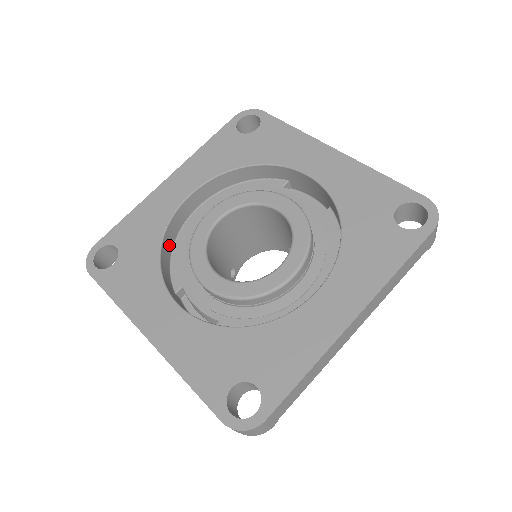
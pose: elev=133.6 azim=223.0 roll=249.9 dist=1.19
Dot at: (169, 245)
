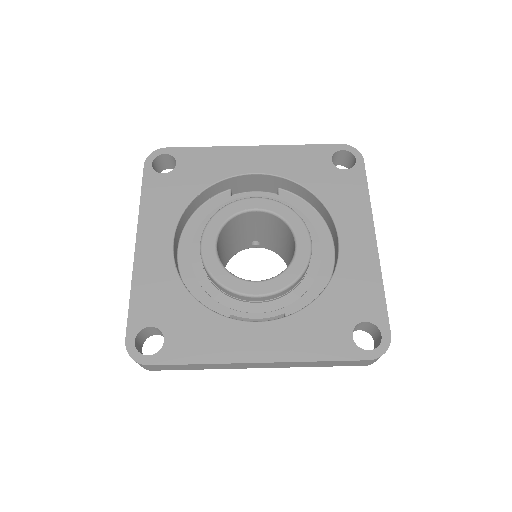
Dot at: occluded
